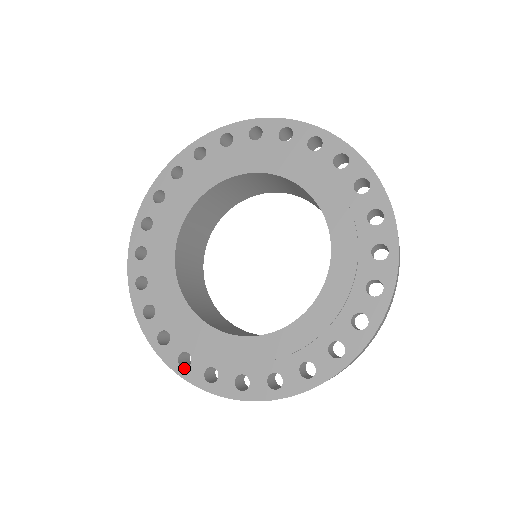
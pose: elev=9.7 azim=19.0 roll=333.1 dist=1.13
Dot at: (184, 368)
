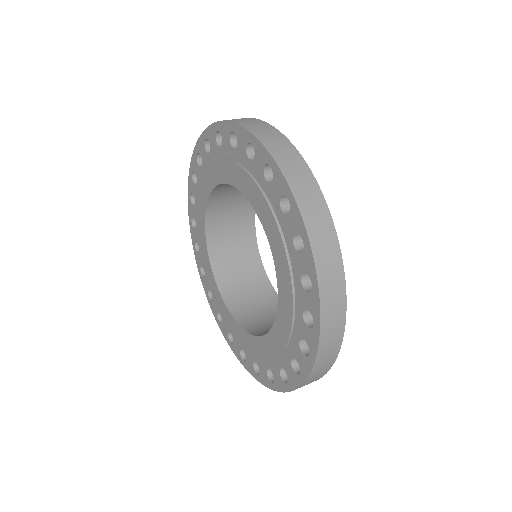
Dot at: (220, 323)
